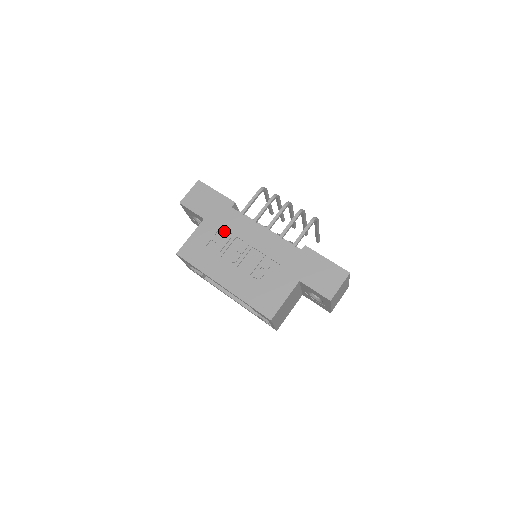
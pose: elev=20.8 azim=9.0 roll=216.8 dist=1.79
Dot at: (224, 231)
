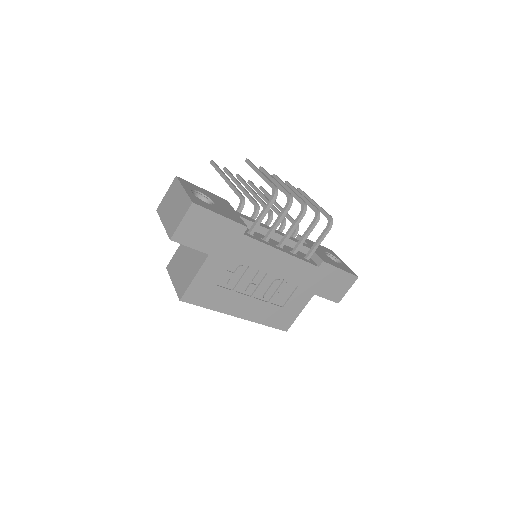
Dot at: (235, 263)
